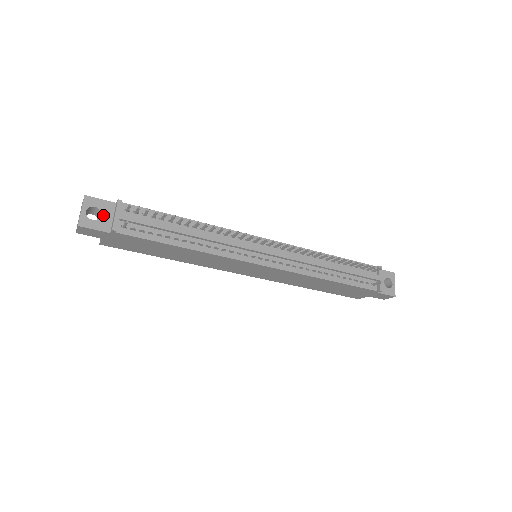
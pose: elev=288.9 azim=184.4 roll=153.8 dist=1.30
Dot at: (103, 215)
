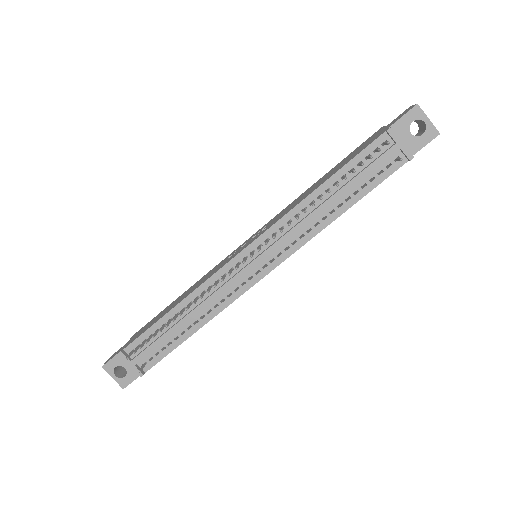
Dot at: (126, 367)
